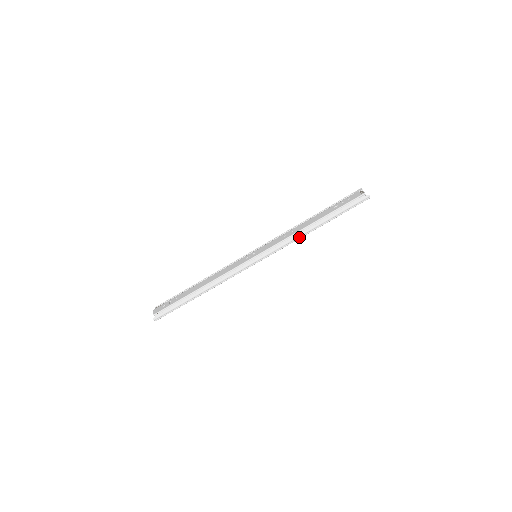
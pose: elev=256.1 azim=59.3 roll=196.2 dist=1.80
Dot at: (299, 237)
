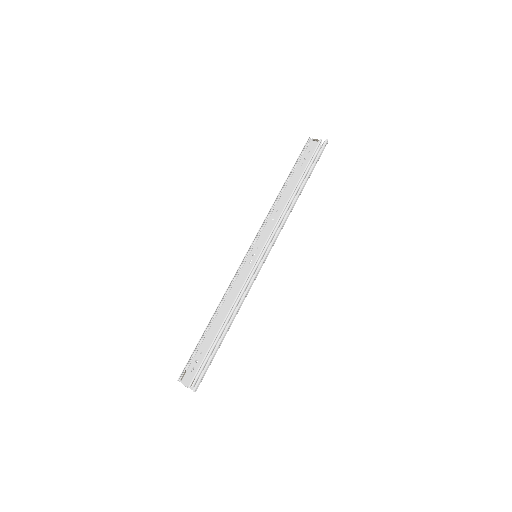
Dot at: (289, 213)
